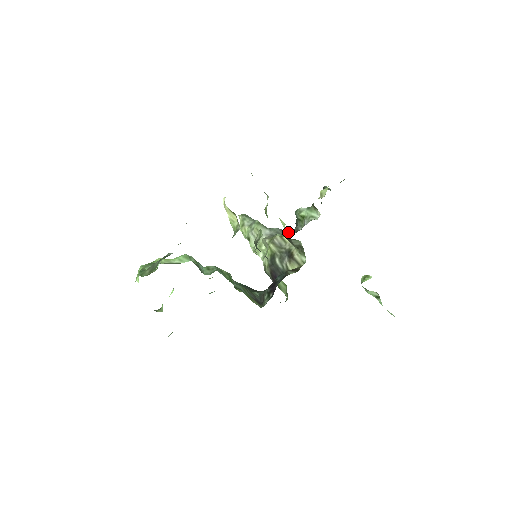
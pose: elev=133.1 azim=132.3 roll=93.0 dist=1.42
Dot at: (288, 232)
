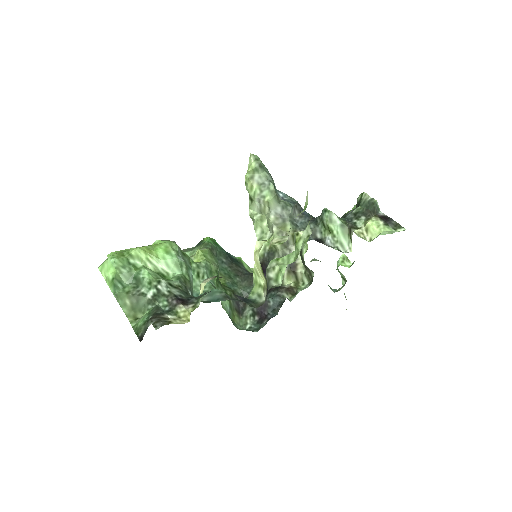
Dot at: (301, 215)
